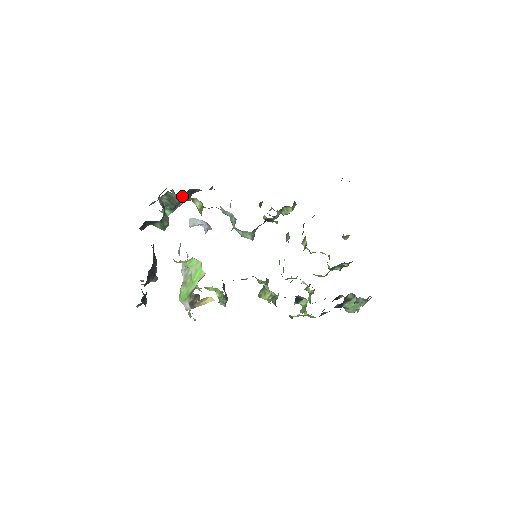
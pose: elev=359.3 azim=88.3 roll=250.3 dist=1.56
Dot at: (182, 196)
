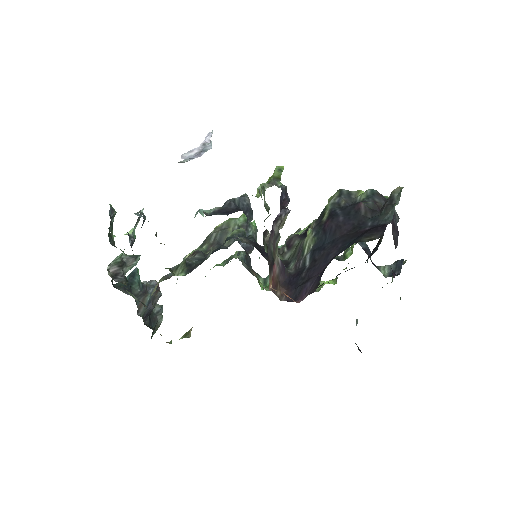
Dot at: occluded
